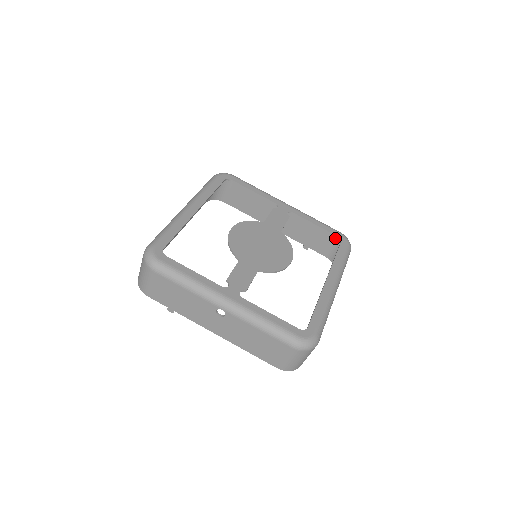
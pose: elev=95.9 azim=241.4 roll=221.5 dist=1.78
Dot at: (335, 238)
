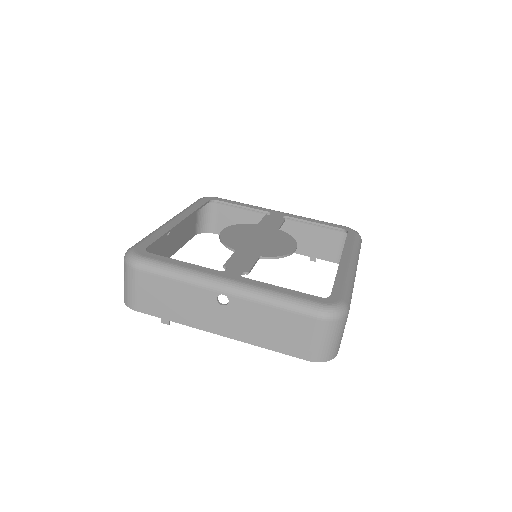
Dot at: (341, 236)
